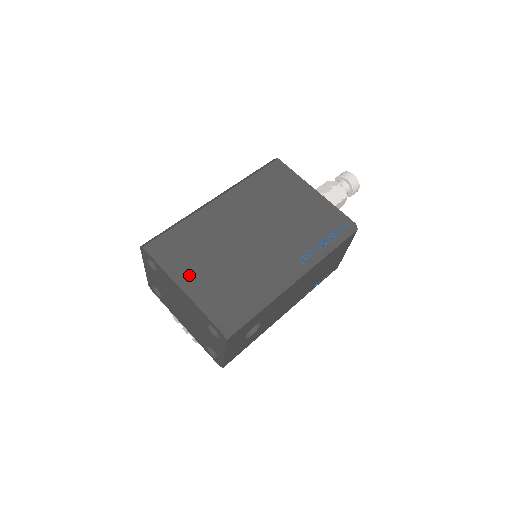
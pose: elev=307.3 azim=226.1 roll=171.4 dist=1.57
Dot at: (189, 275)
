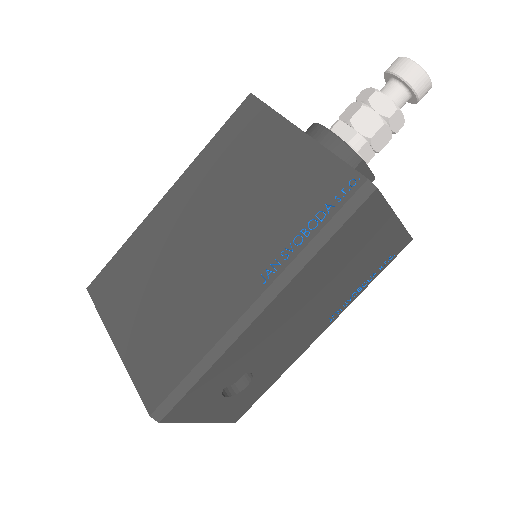
Dot at: (124, 323)
